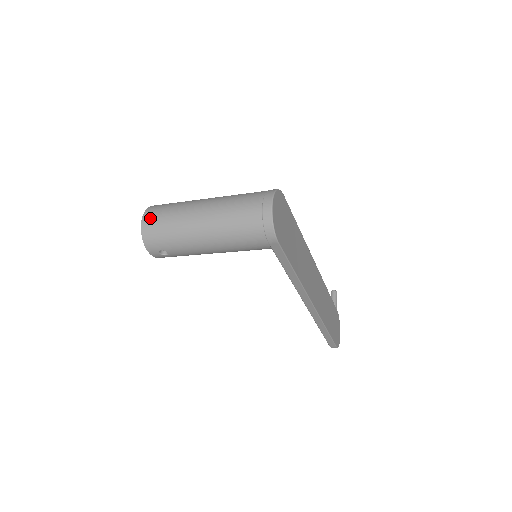
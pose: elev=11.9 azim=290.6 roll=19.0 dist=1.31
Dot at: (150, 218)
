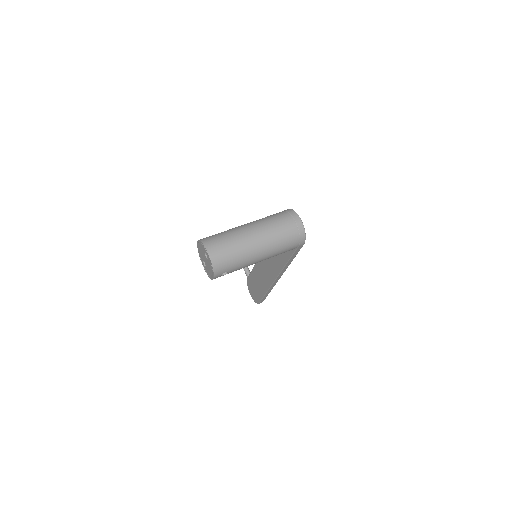
Dot at: (215, 251)
